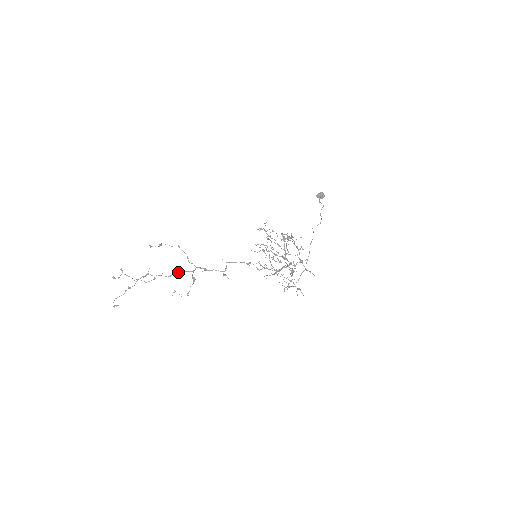
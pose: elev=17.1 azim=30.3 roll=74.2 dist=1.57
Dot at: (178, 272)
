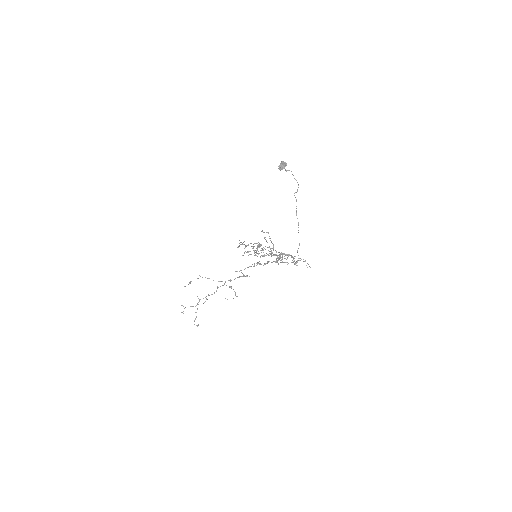
Dot at: occluded
